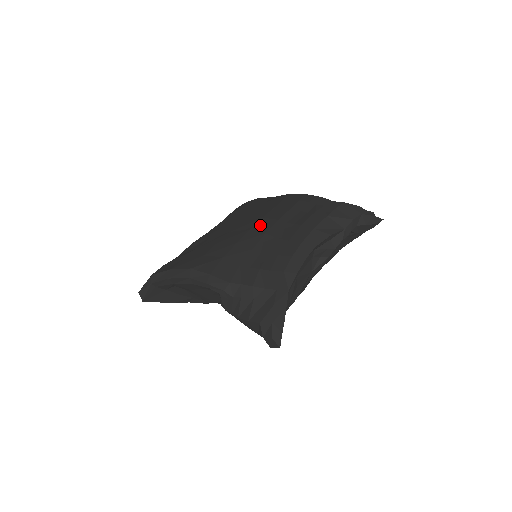
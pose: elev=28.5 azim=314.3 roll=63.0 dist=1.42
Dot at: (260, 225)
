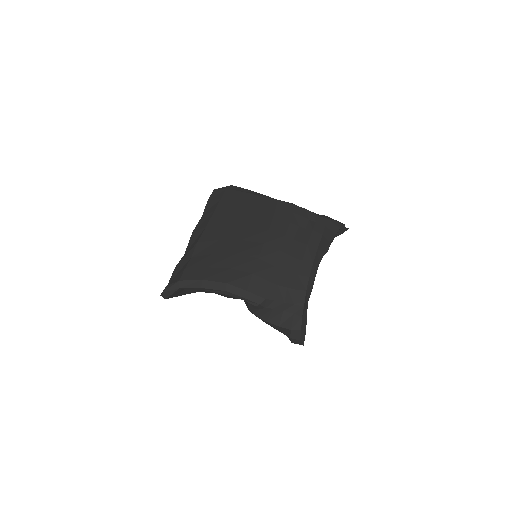
Dot at: (271, 240)
